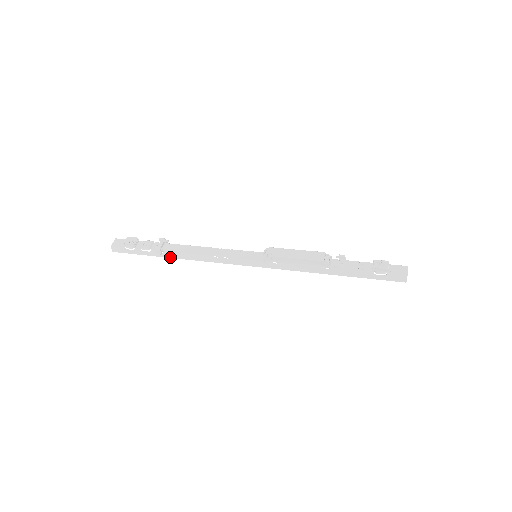
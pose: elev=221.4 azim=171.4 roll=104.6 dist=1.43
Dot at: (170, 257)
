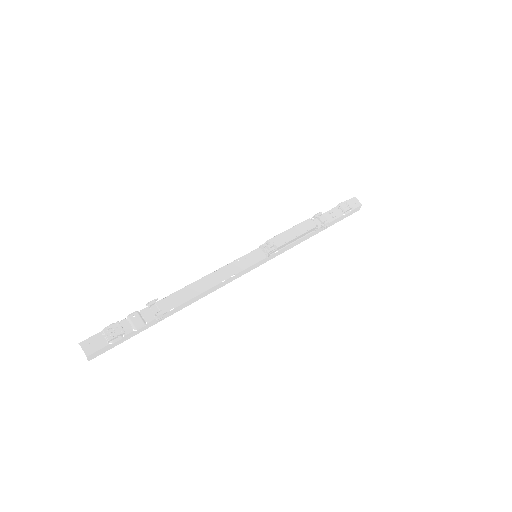
Dot at: (170, 315)
